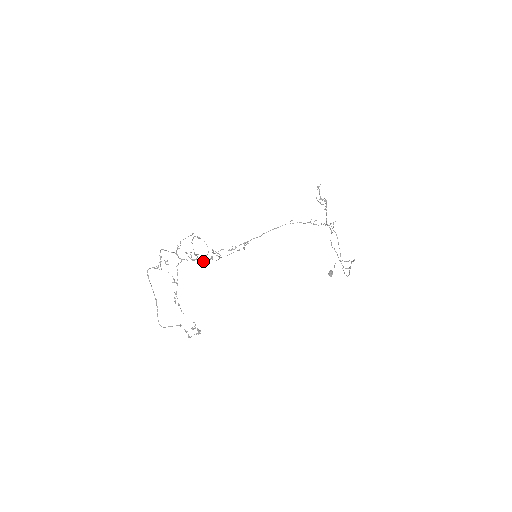
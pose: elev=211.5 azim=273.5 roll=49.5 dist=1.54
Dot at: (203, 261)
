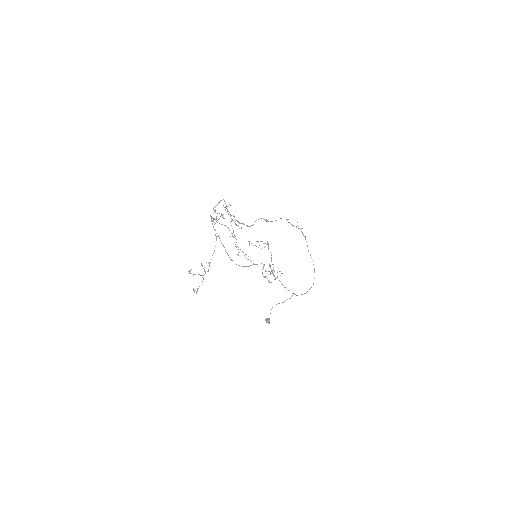
Dot at: (248, 226)
